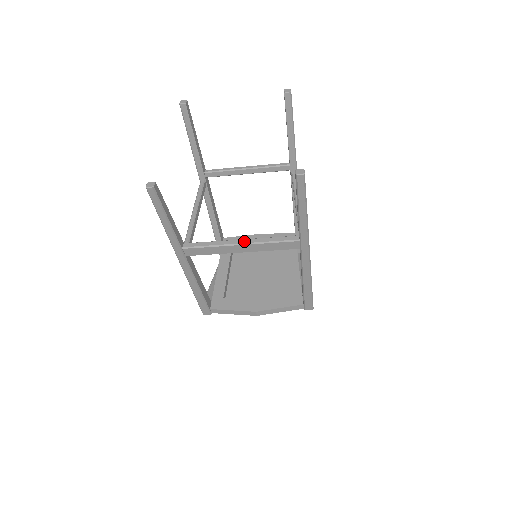
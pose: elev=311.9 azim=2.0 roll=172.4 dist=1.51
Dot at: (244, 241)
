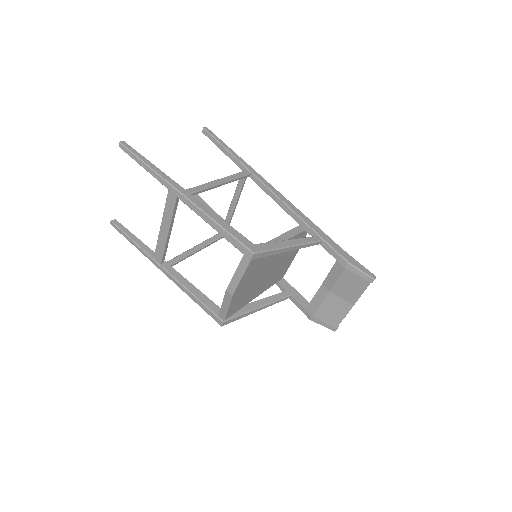
Dot at: (162, 222)
